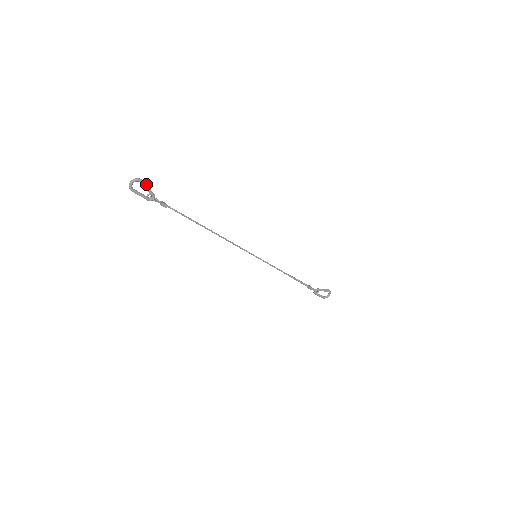
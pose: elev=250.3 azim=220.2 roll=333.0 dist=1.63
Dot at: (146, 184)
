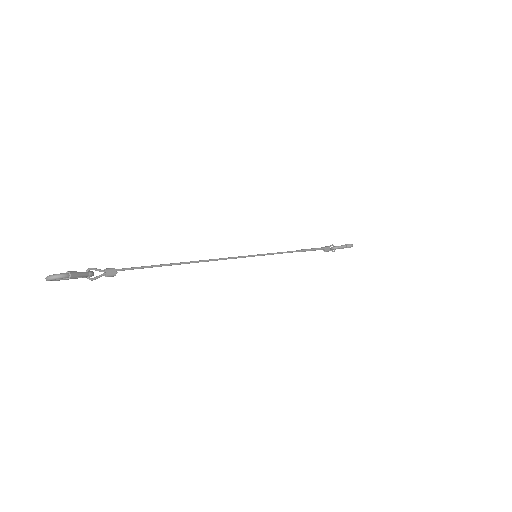
Dot at: (74, 276)
